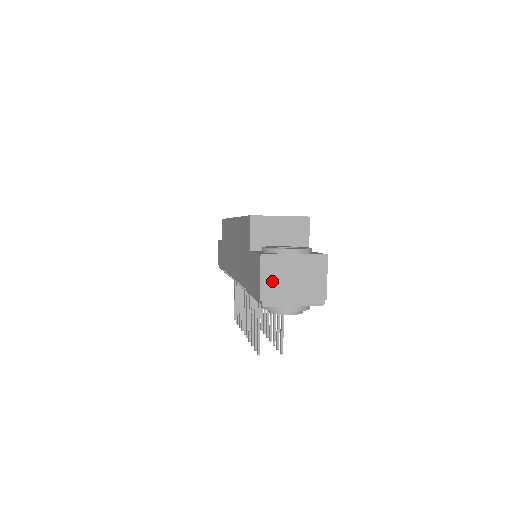
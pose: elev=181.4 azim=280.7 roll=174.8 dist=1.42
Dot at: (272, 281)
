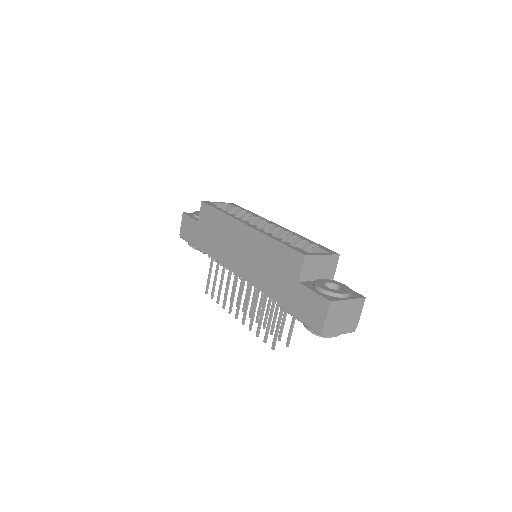
Dot at: (332, 319)
